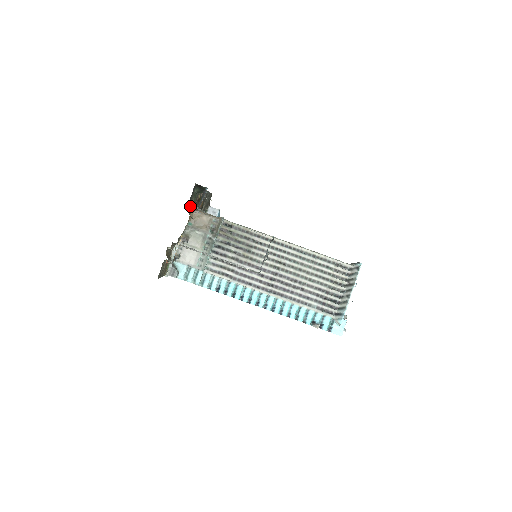
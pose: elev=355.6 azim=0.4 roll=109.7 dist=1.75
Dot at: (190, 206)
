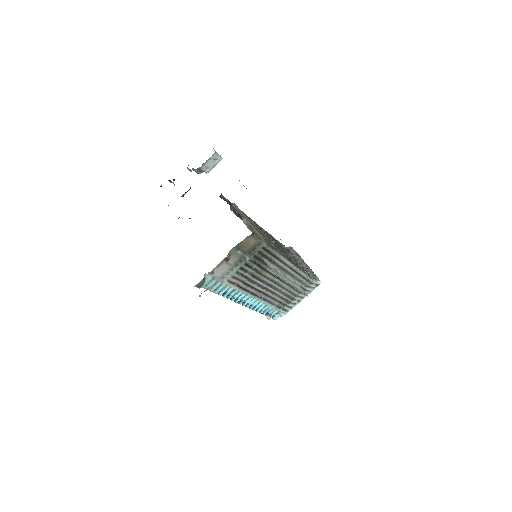
Dot at: occluded
